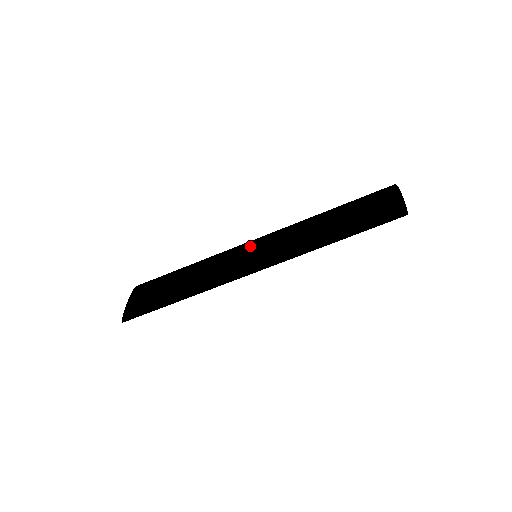
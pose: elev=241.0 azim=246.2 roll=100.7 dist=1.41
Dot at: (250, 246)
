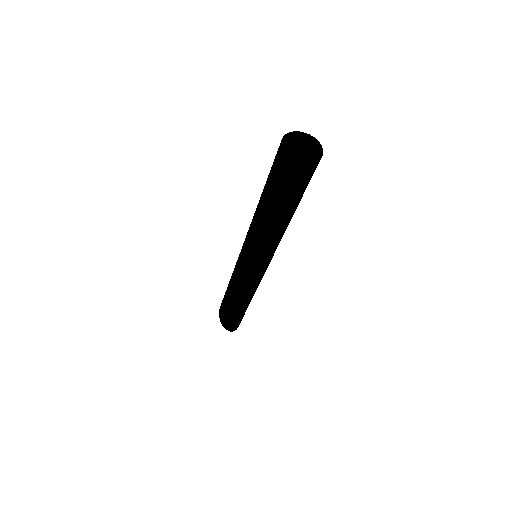
Dot at: (240, 253)
